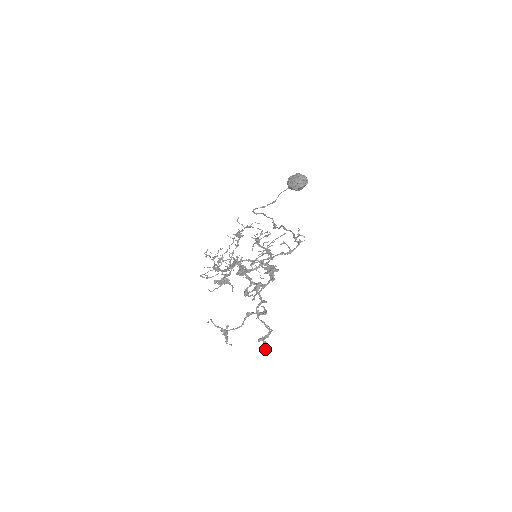
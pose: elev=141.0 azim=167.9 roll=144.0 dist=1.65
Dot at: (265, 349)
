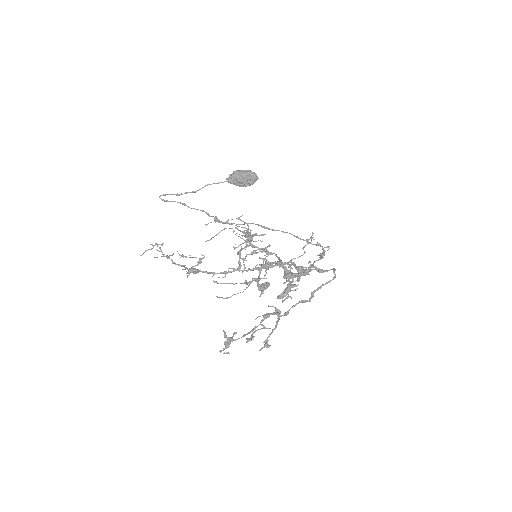
Dot at: (262, 348)
